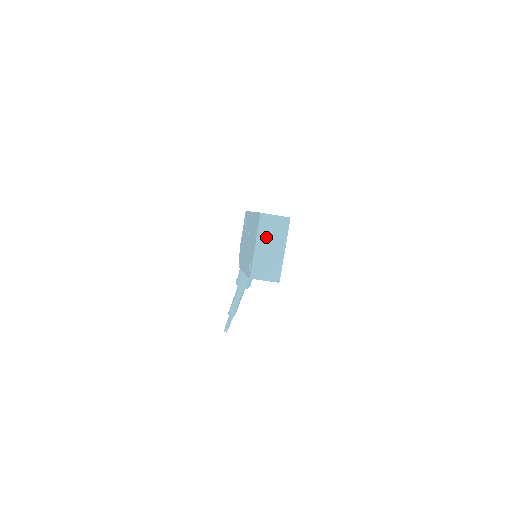
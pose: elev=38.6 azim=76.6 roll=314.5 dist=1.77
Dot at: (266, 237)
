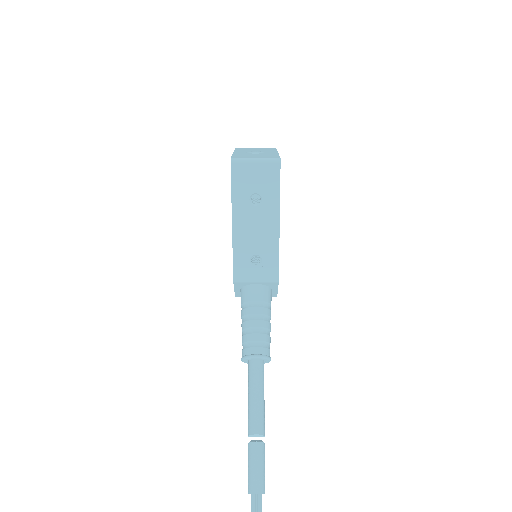
Dot at: (247, 151)
